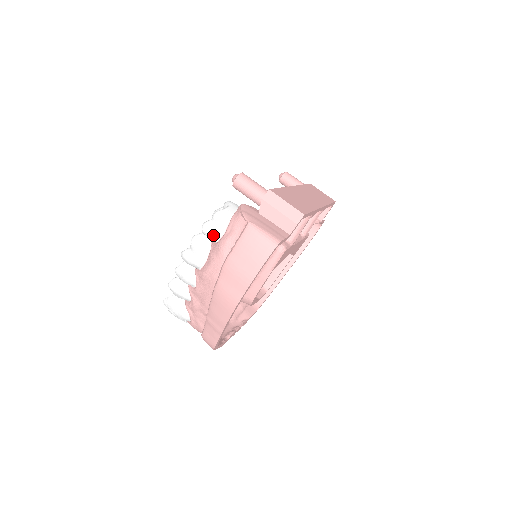
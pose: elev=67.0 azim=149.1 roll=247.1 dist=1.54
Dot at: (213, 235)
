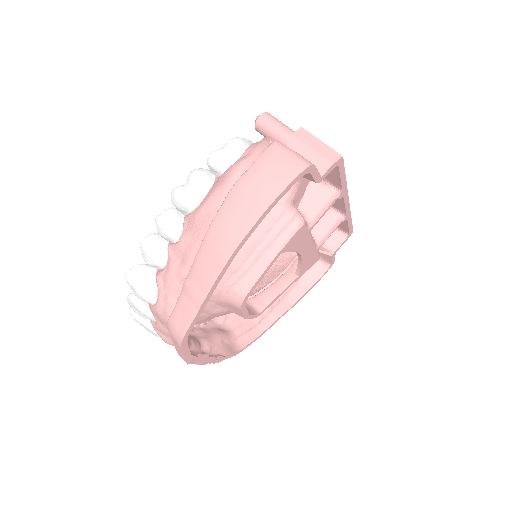
Dot at: (222, 163)
